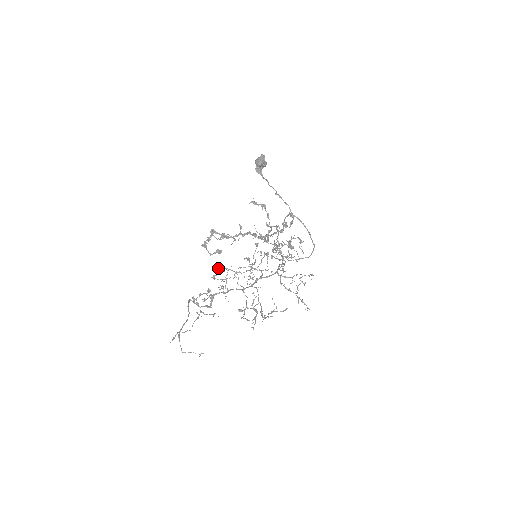
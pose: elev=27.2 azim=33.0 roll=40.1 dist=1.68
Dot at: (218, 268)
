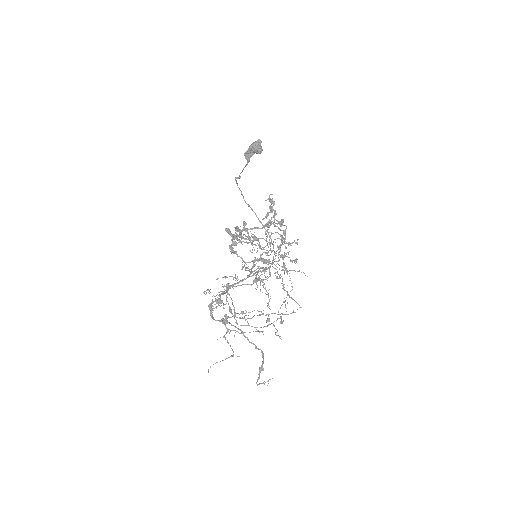
Dot at: (258, 279)
